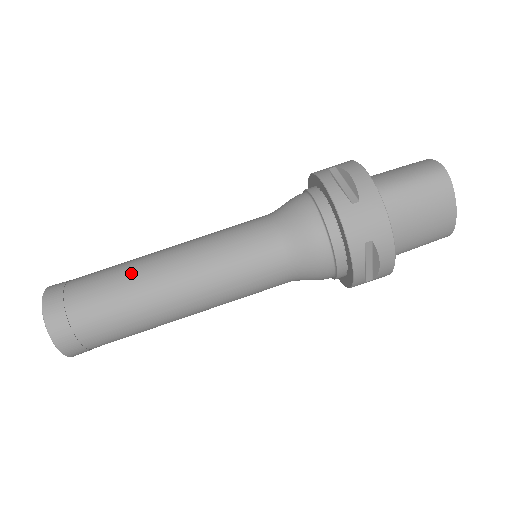
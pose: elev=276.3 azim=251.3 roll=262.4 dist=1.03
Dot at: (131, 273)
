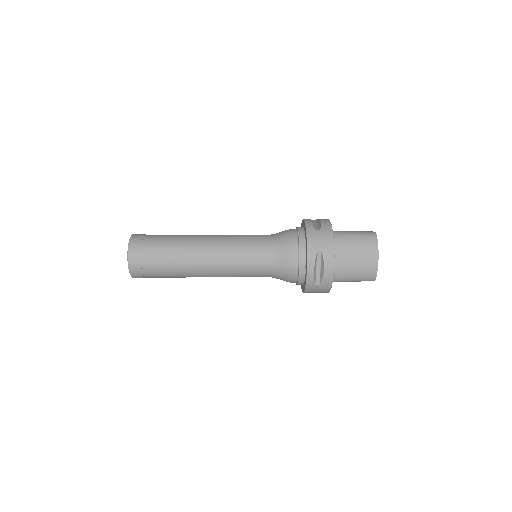
Dot at: (184, 236)
